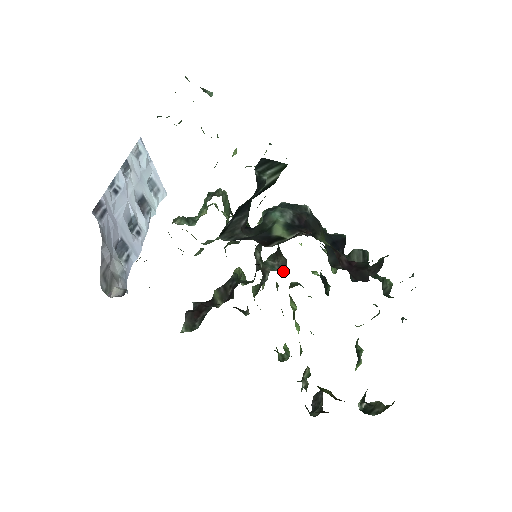
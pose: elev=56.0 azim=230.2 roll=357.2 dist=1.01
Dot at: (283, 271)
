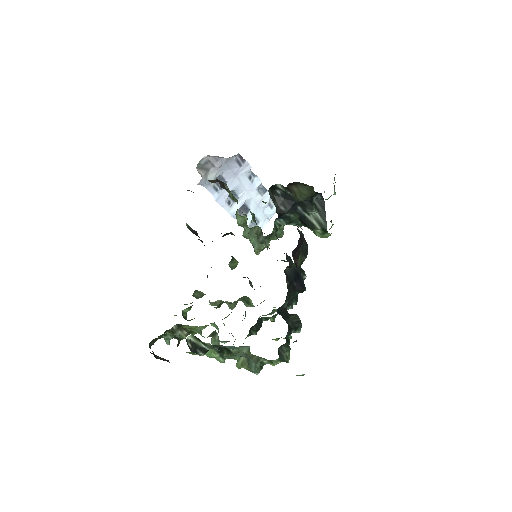
Dot at: occluded
